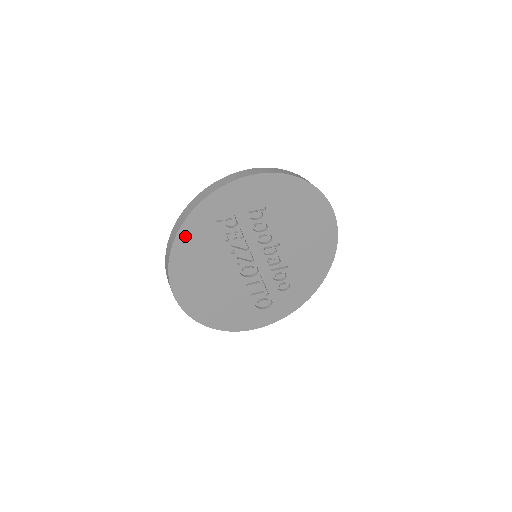
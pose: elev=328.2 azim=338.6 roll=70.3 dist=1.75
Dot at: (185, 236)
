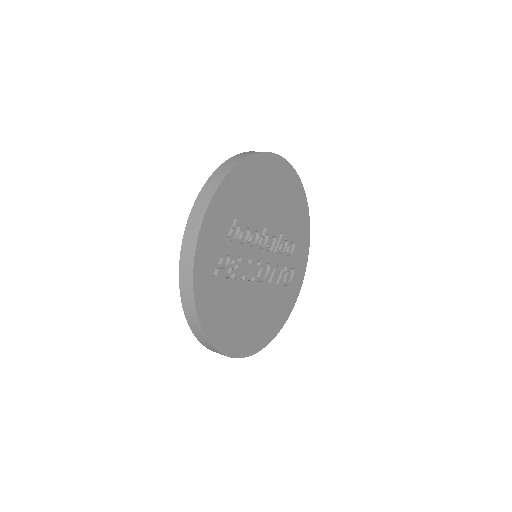
Dot at: (206, 316)
